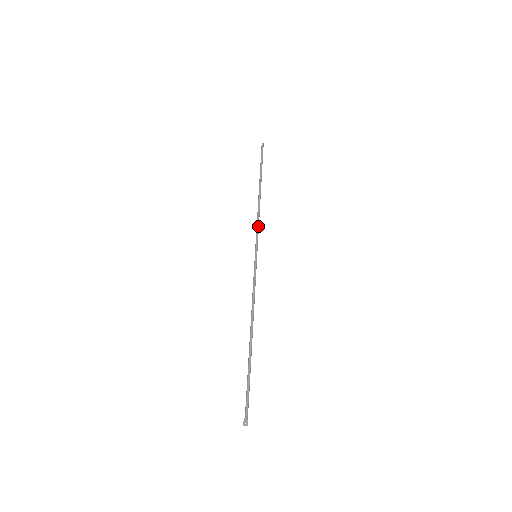
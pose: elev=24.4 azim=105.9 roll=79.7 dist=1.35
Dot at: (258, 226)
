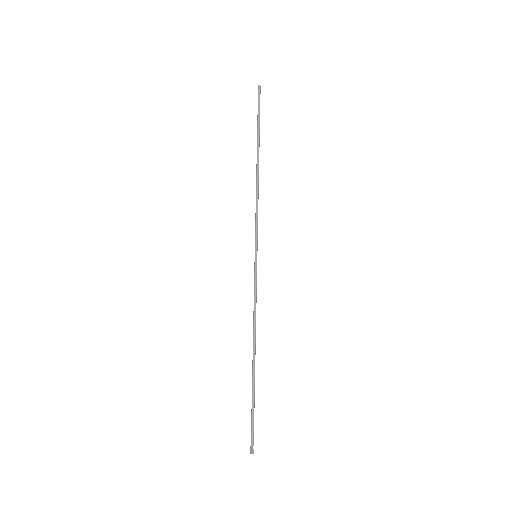
Dot at: (256, 215)
